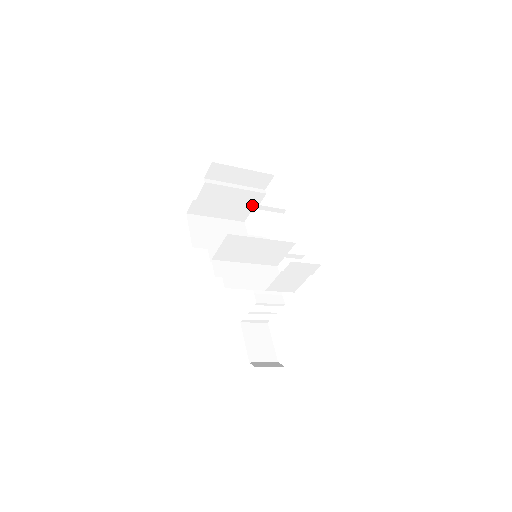
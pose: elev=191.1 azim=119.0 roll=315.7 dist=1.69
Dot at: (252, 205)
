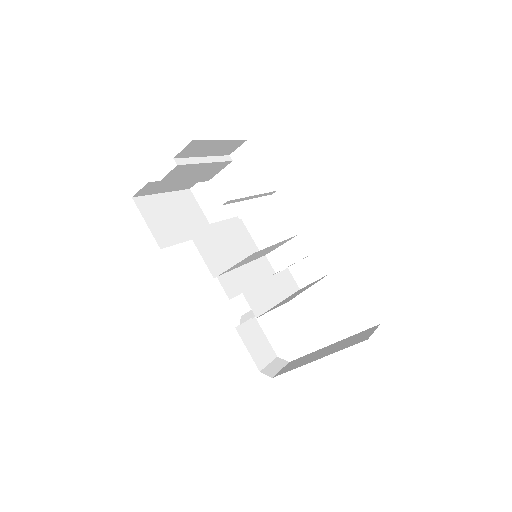
Dot at: (251, 197)
